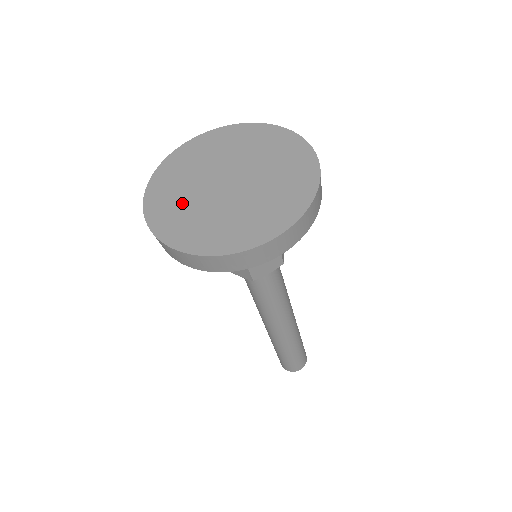
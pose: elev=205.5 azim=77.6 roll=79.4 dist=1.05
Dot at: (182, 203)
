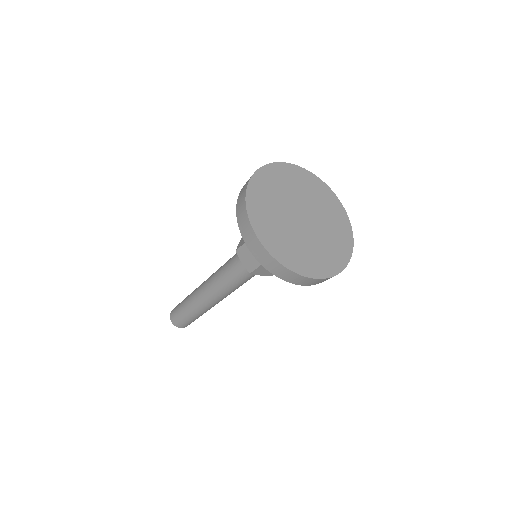
Dot at: (291, 242)
